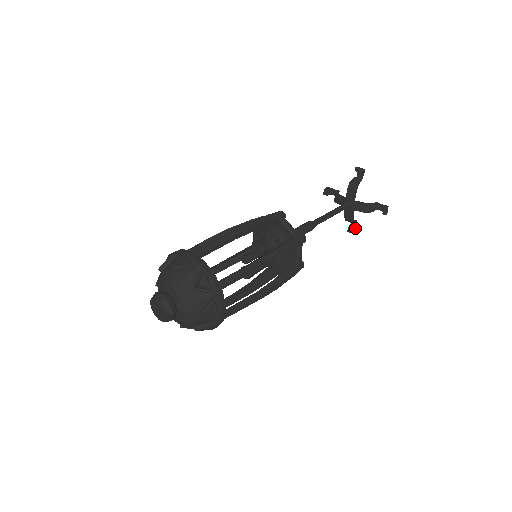
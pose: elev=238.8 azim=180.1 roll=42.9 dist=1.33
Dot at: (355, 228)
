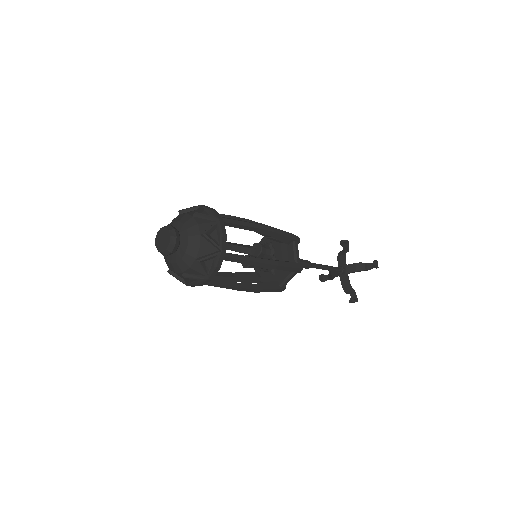
Dot at: (355, 298)
